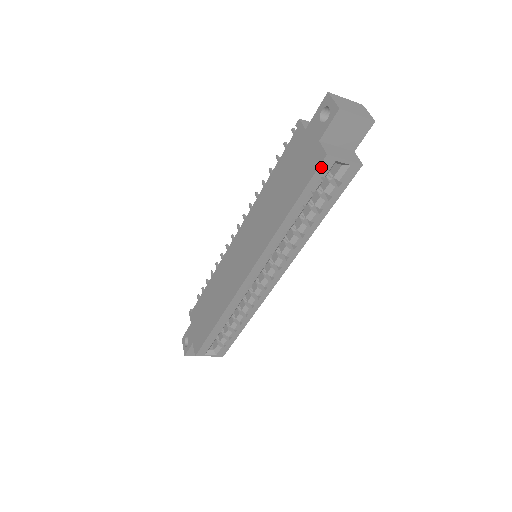
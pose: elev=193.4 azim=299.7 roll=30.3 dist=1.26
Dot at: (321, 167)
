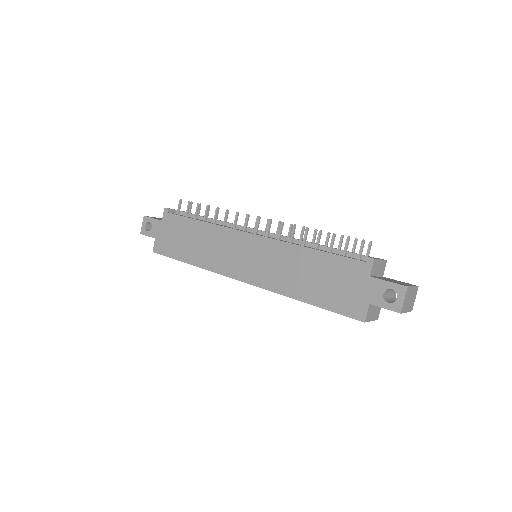
Dot at: (354, 318)
